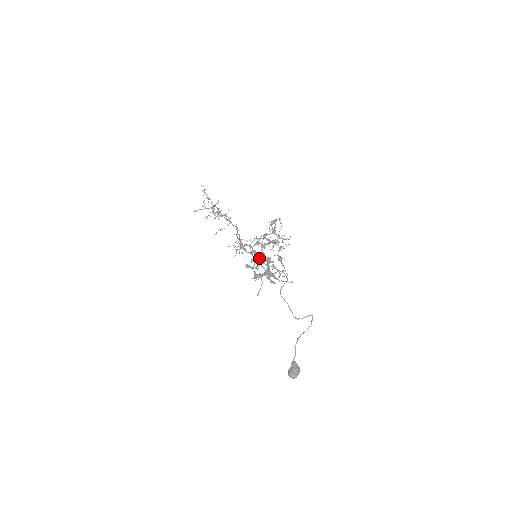
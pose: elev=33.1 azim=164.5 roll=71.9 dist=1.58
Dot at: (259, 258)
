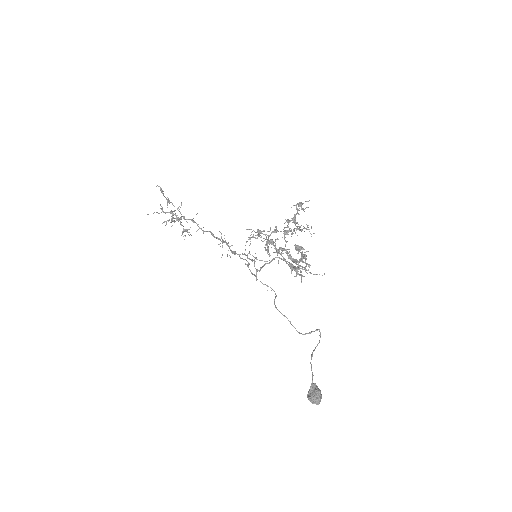
Dot at: (269, 253)
